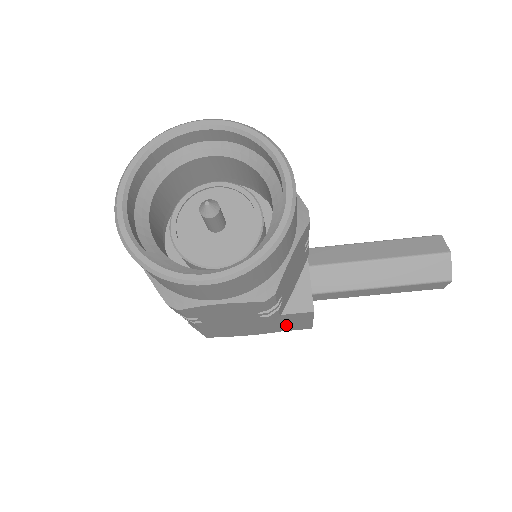
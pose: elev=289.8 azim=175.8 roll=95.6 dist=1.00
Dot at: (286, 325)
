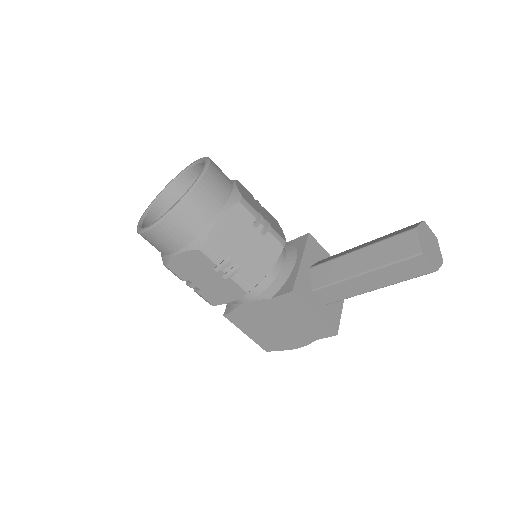
Dot at: (303, 324)
